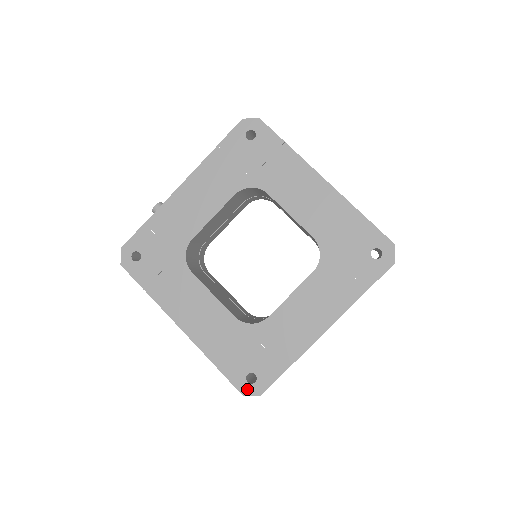
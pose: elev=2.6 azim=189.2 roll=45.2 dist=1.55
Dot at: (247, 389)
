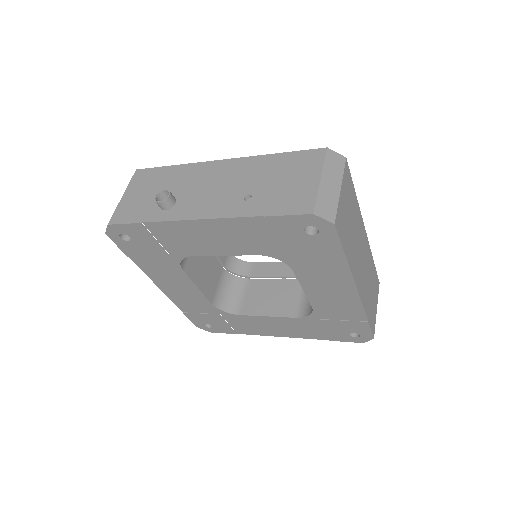
Dot at: (202, 327)
